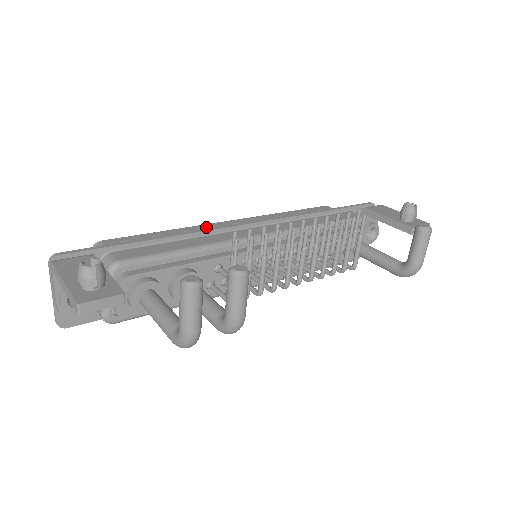
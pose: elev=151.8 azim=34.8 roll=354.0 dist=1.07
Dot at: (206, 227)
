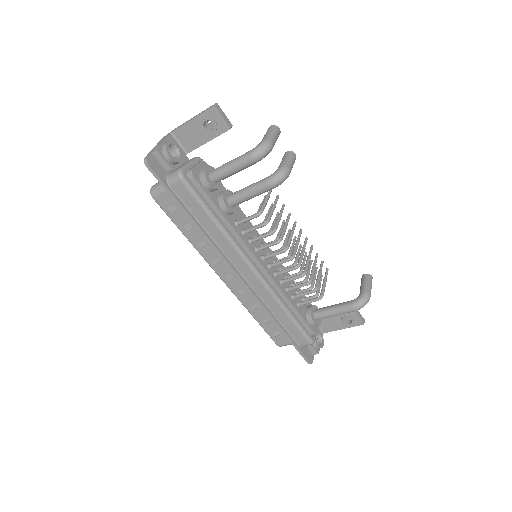
Dot at: occluded
